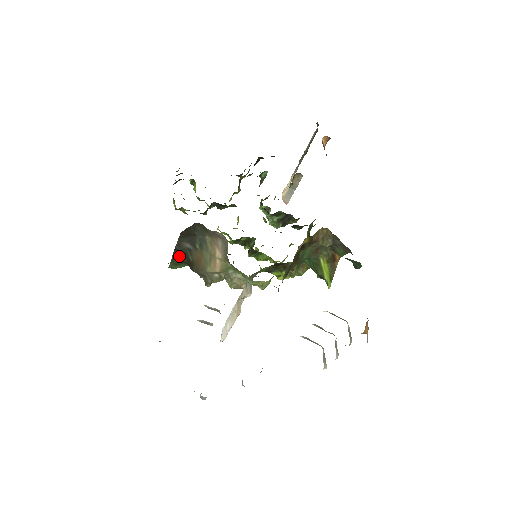
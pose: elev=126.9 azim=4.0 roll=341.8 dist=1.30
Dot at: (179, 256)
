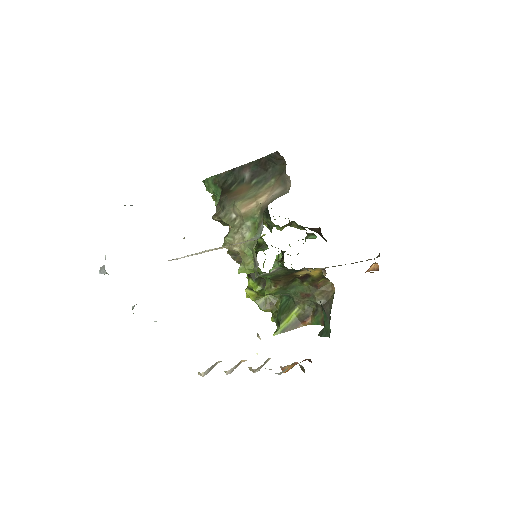
Dot at: (227, 178)
